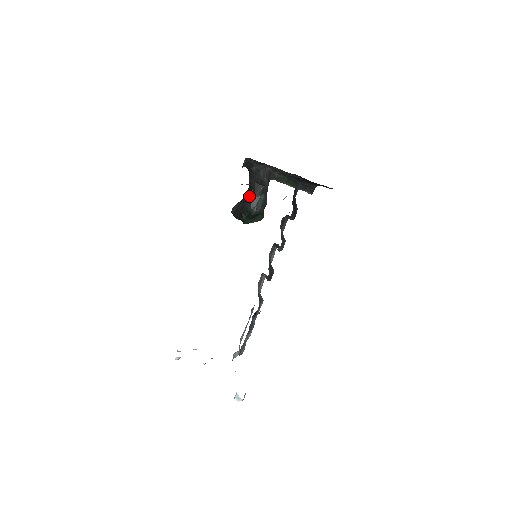
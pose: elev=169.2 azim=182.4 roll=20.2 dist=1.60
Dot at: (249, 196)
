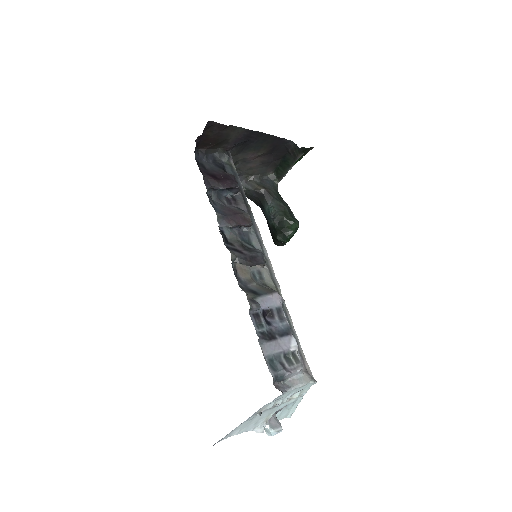
Dot at: occluded
